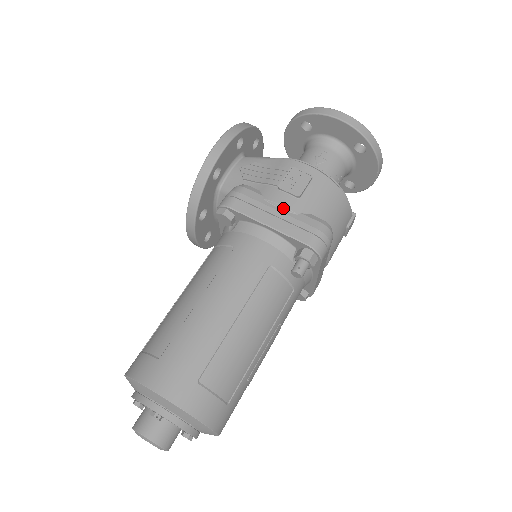
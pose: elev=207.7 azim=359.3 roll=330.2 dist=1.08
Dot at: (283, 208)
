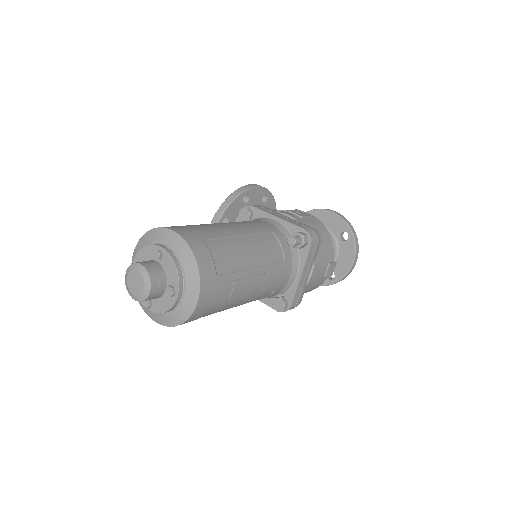
Dot at: (289, 216)
